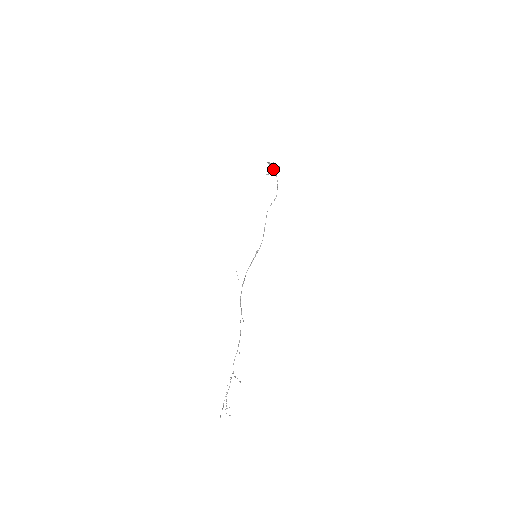
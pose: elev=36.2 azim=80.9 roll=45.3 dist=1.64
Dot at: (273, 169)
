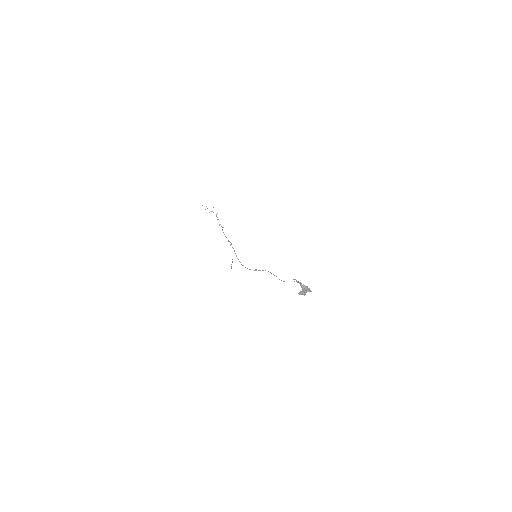
Dot at: (303, 289)
